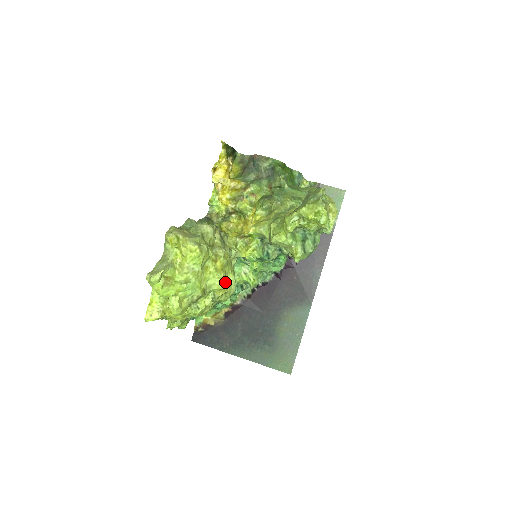
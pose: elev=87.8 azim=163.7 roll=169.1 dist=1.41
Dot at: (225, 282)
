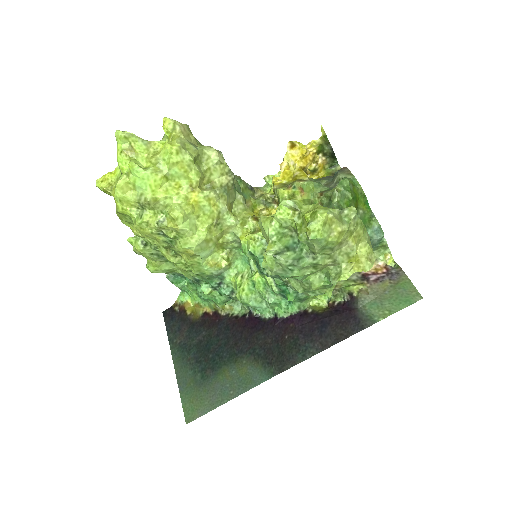
Dot at: (179, 212)
